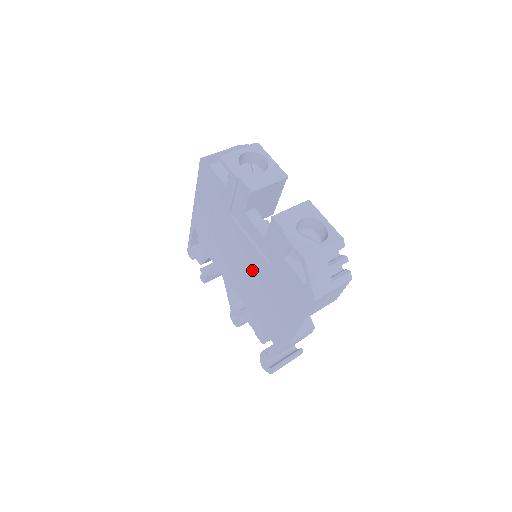
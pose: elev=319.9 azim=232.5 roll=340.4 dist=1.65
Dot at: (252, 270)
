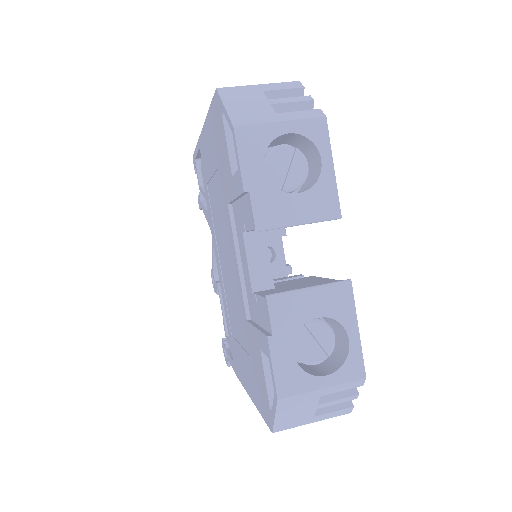
Dot at: (233, 288)
